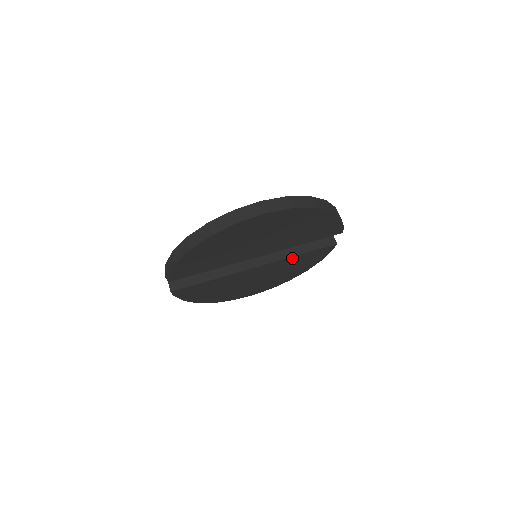
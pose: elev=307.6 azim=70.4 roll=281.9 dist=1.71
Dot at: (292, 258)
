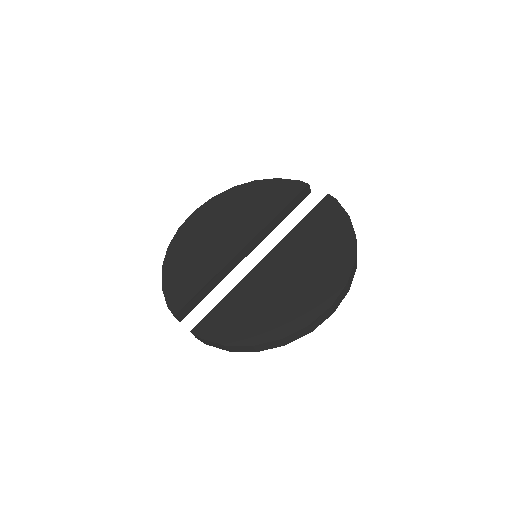
Dot at: occluded
